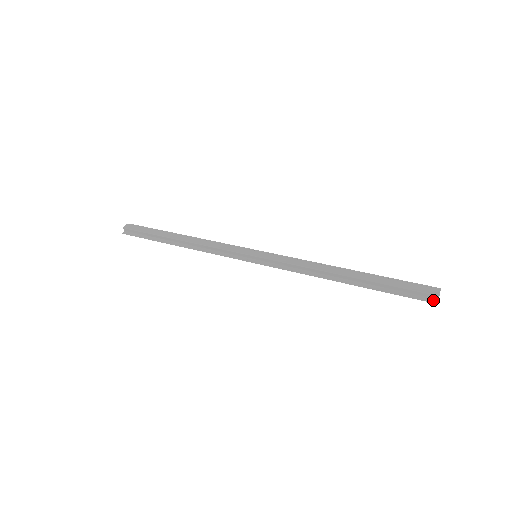
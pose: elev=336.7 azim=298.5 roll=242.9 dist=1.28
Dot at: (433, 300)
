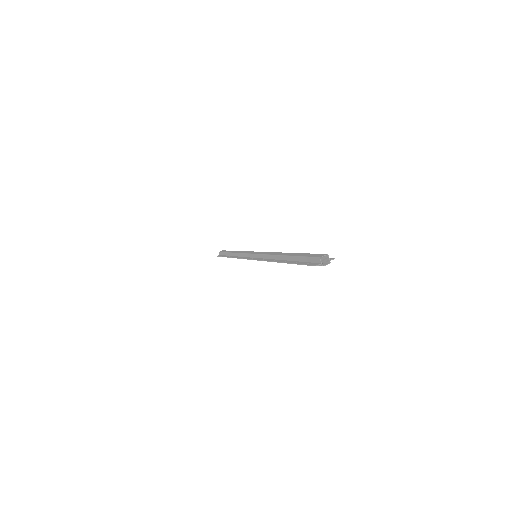
Dot at: (317, 264)
